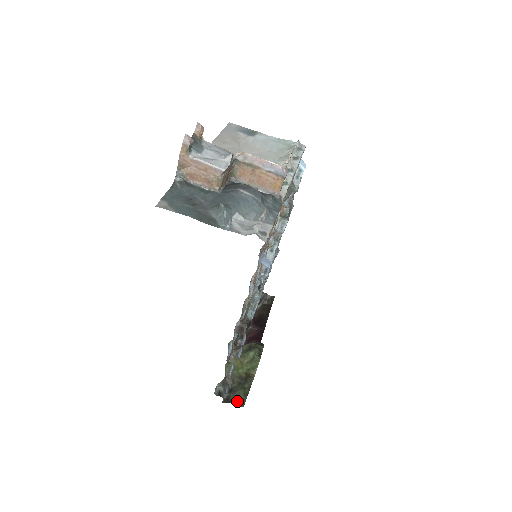
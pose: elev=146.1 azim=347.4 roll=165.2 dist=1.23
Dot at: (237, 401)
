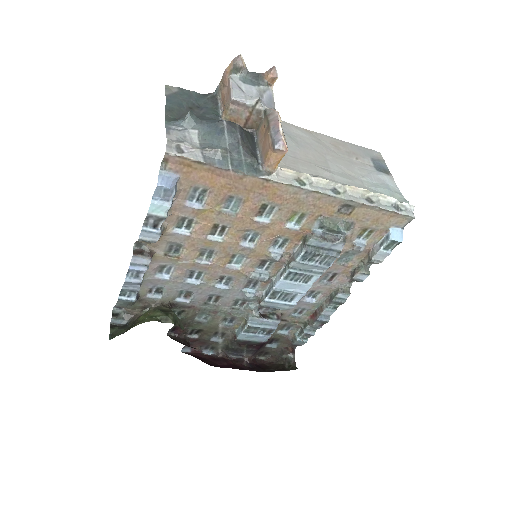
Dot at: (114, 333)
